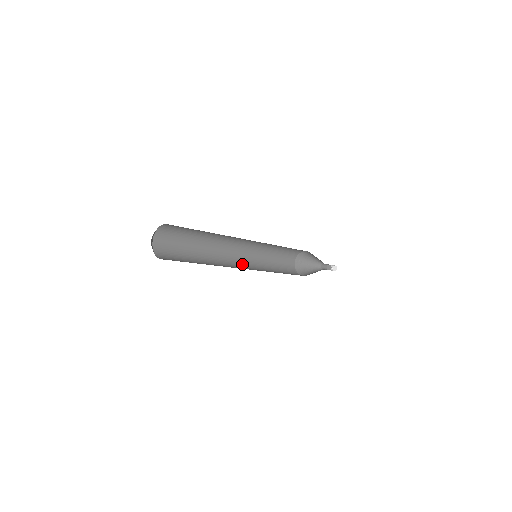
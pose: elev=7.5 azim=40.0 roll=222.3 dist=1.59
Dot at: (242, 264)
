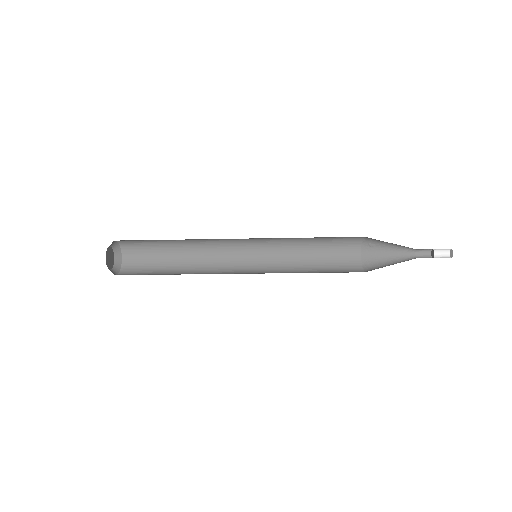
Dot at: (248, 262)
